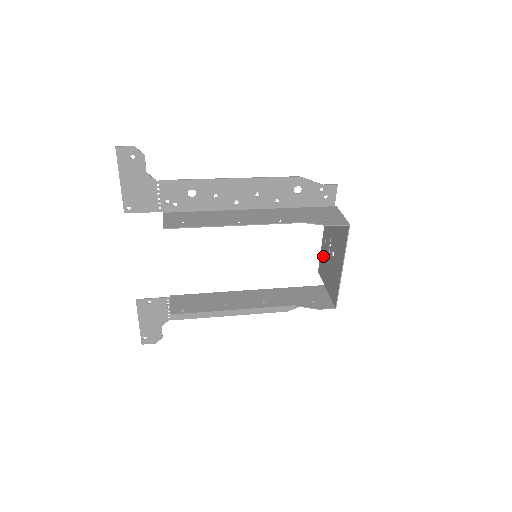
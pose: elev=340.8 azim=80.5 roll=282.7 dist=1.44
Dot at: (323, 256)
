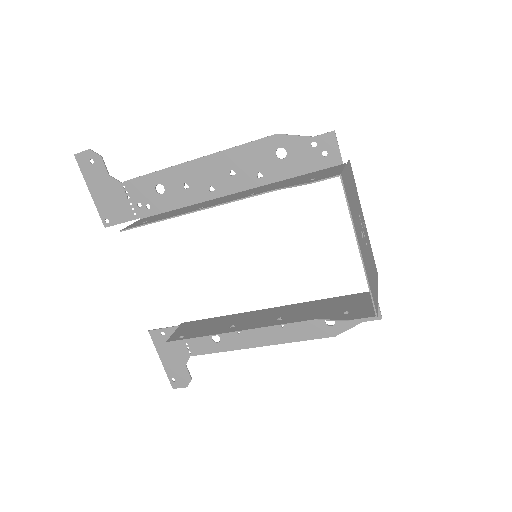
Dot at: occluded
